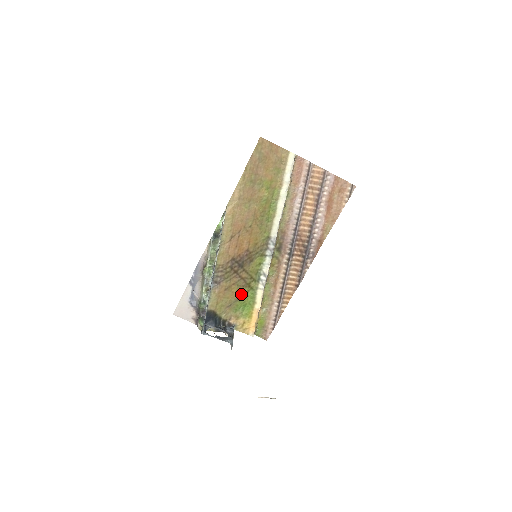
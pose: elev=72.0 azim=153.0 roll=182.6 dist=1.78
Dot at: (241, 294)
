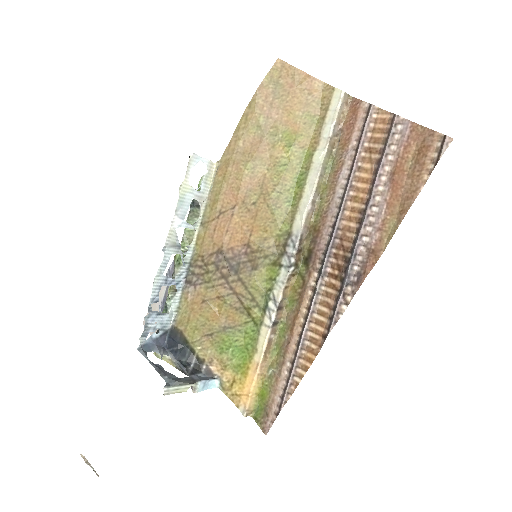
Dot at: (233, 323)
